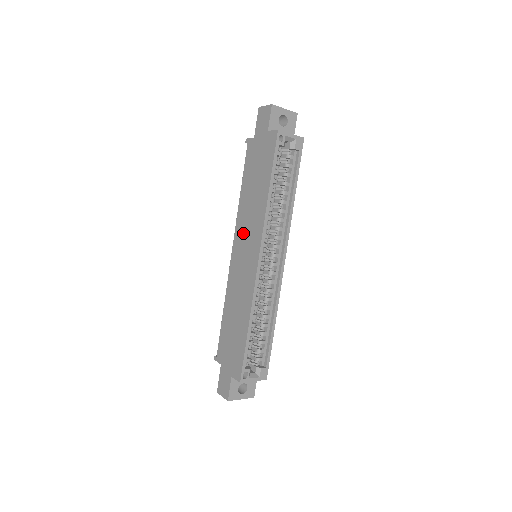
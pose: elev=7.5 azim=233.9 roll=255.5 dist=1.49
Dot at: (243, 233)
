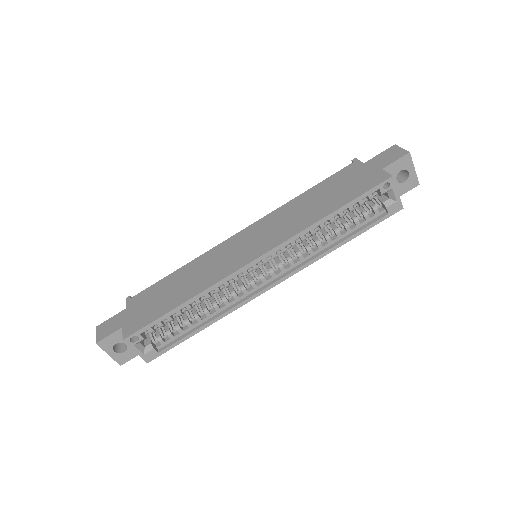
Dot at: (268, 226)
